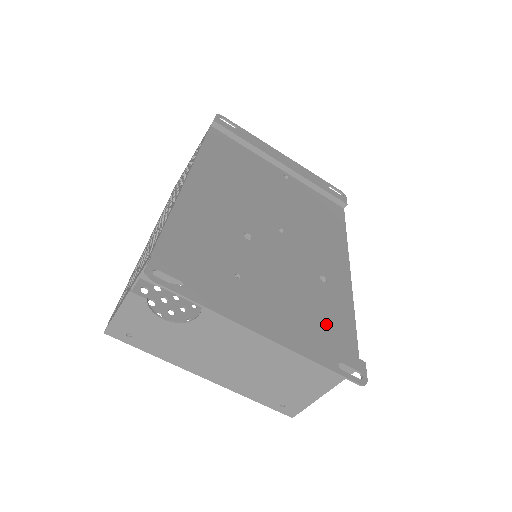
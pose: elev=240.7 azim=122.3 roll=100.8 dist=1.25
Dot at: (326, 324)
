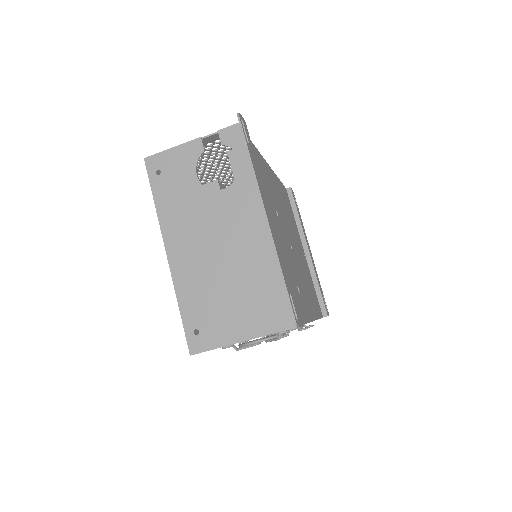
Dot at: occluded
